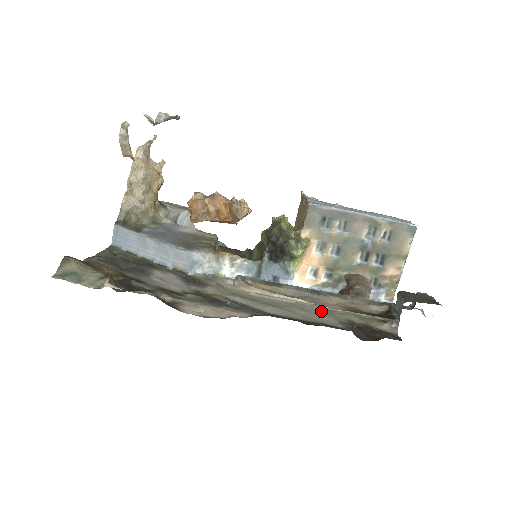
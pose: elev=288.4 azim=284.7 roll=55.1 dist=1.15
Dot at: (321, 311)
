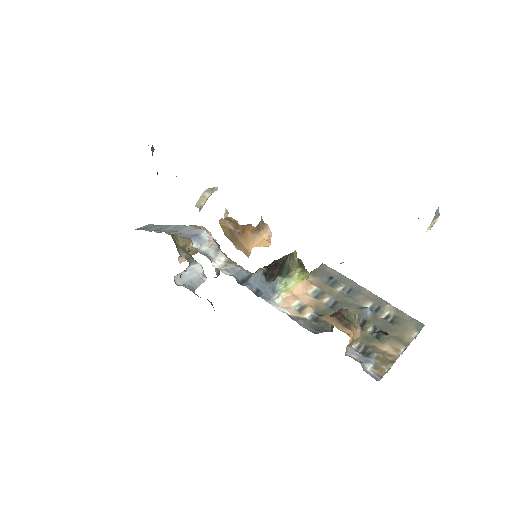
Dot at: occluded
